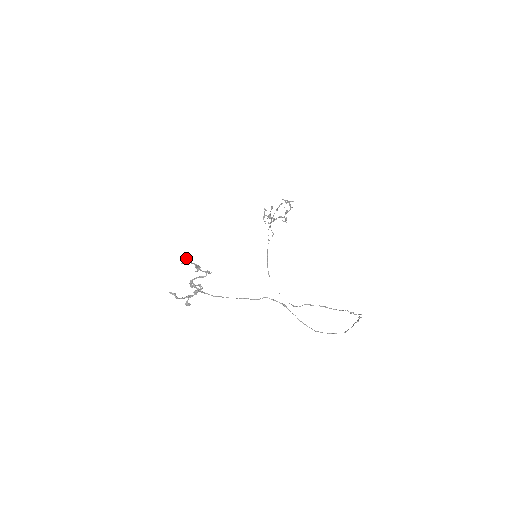
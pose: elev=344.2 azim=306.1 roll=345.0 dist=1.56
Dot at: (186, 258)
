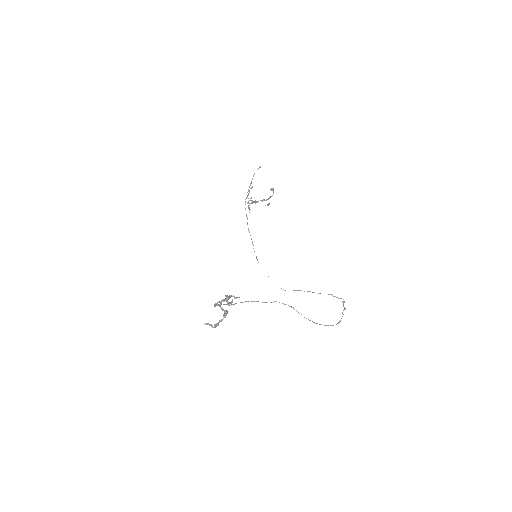
Dot at: (227, 301)
